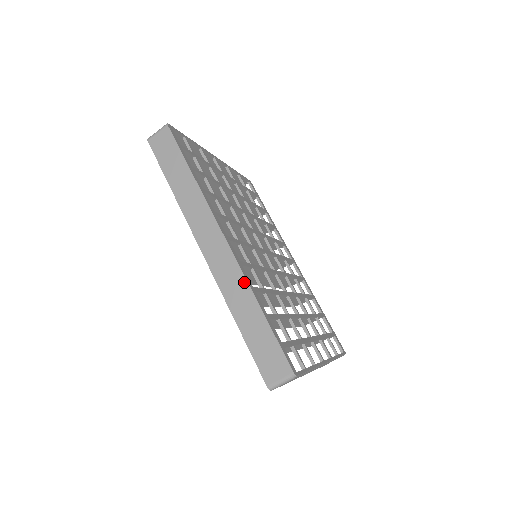
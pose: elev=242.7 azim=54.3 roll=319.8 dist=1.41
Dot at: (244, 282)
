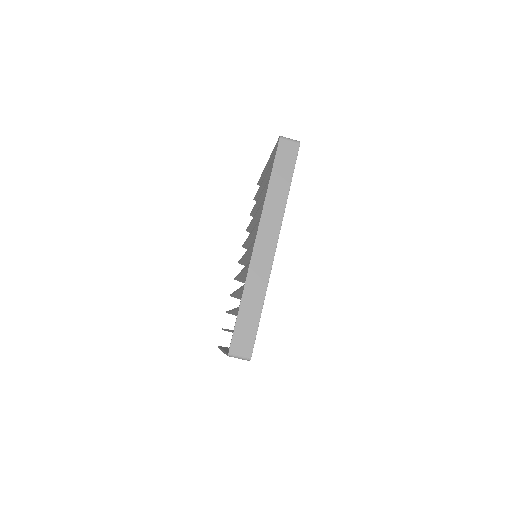
Dot at: (266, 282)
